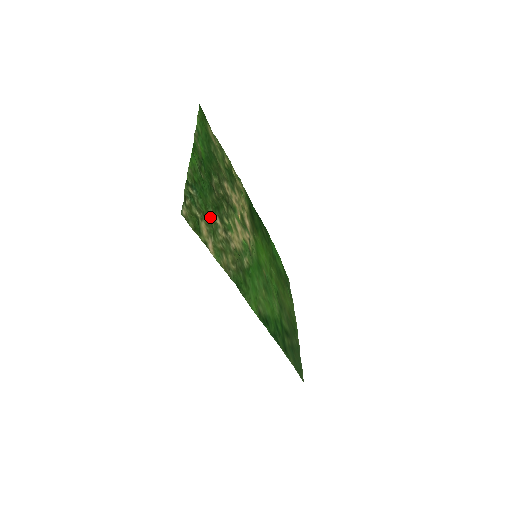
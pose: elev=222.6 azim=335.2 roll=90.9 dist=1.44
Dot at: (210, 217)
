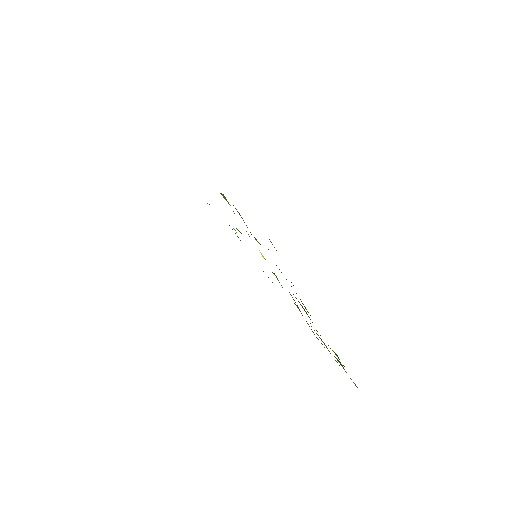
Dot at: occluded
